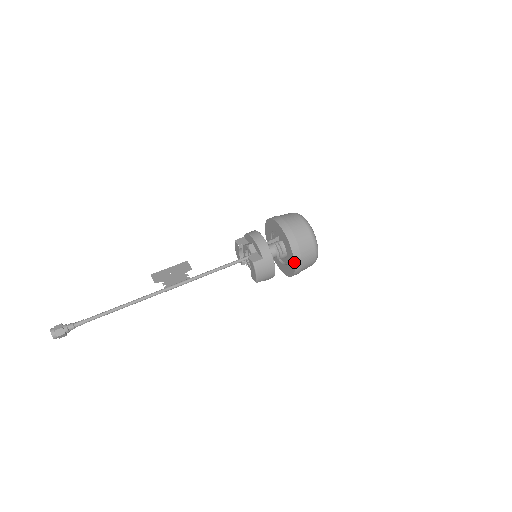
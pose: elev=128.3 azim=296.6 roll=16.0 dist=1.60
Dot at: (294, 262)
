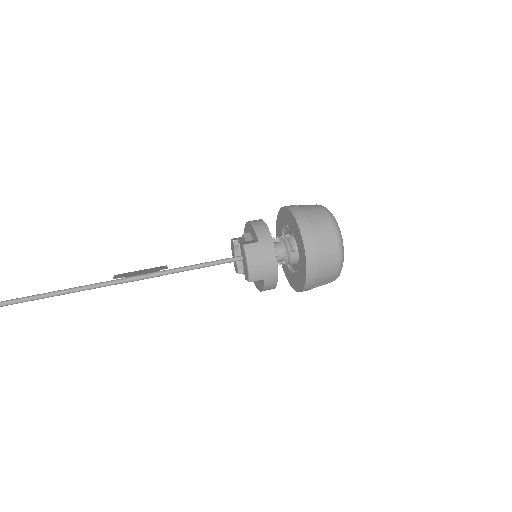
Dot at: (304, 251)
